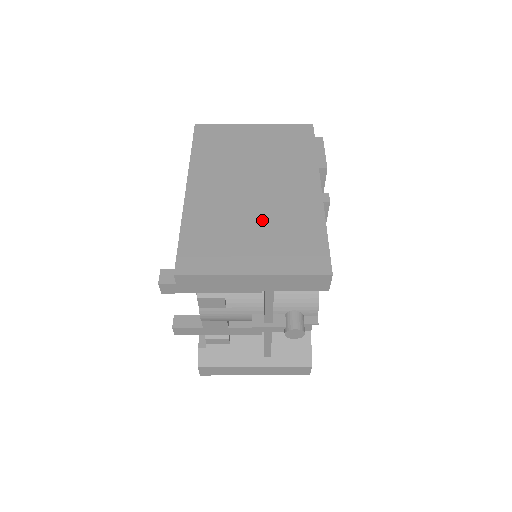
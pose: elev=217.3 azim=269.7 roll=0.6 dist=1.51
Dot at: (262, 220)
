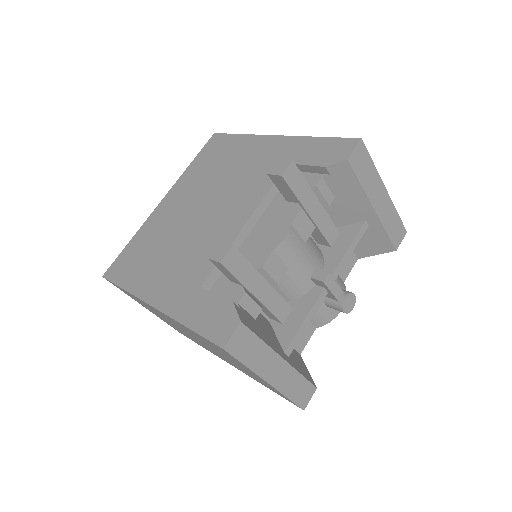
Dot at: occluded
